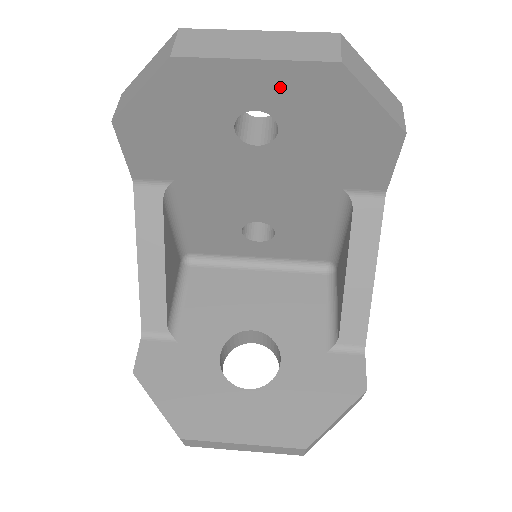
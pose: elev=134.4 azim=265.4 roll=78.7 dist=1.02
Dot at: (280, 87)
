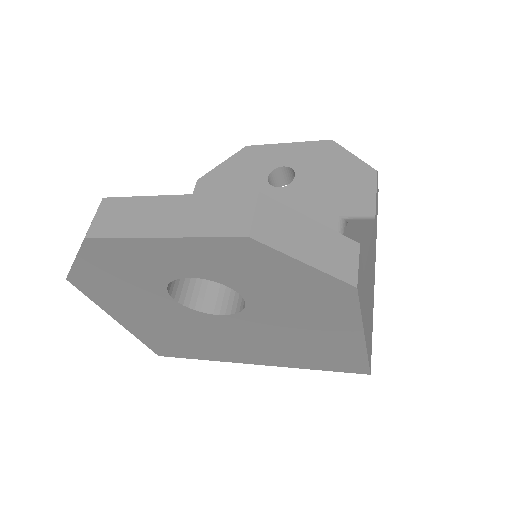
Dot at: (299, 154)
